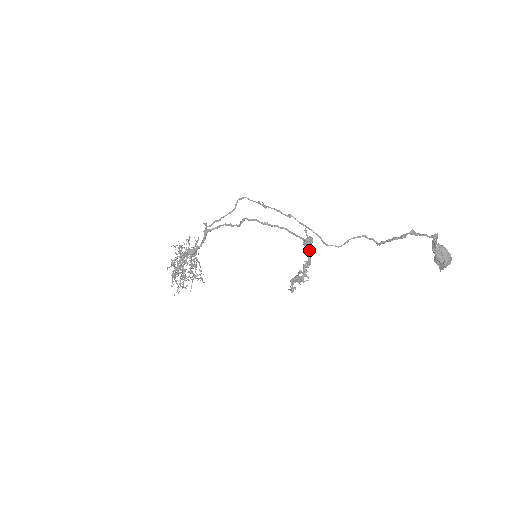
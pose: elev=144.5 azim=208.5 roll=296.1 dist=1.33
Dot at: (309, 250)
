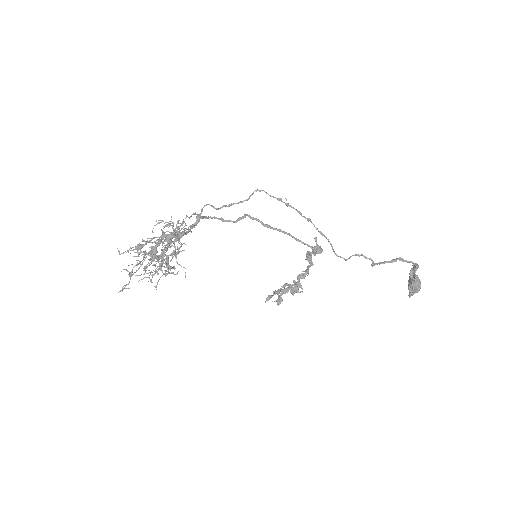
Dot at: occluded
